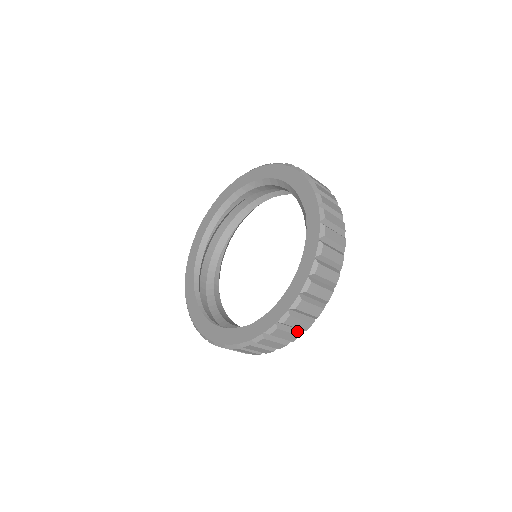
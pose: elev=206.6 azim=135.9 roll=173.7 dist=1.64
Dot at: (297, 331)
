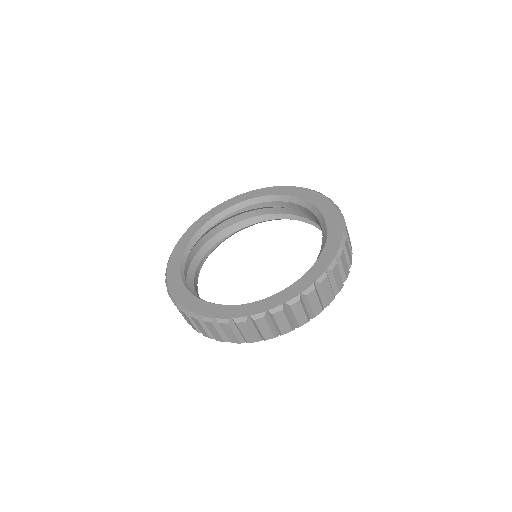
Dot at: (275, 331)
